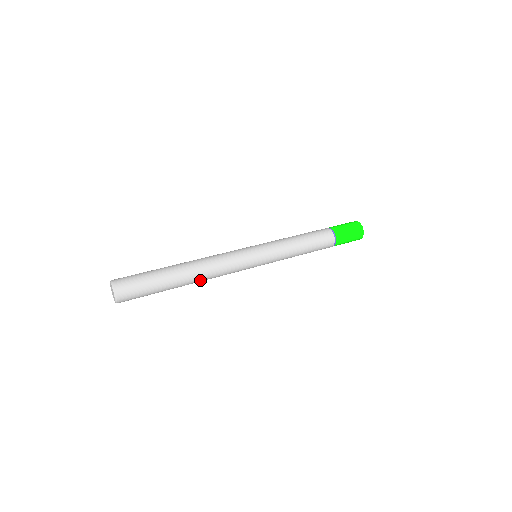
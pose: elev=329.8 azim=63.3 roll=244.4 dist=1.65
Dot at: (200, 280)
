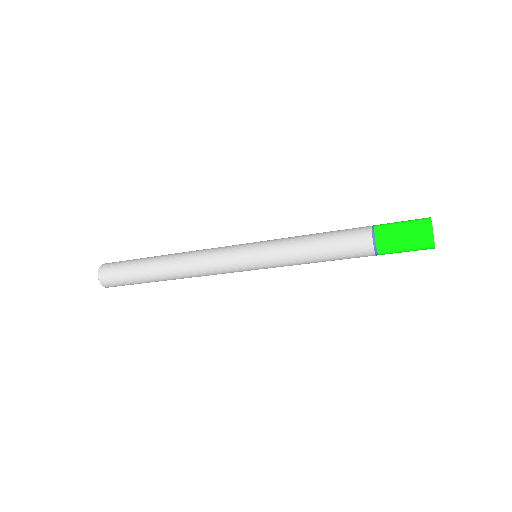
Dot at: (178, 268)
